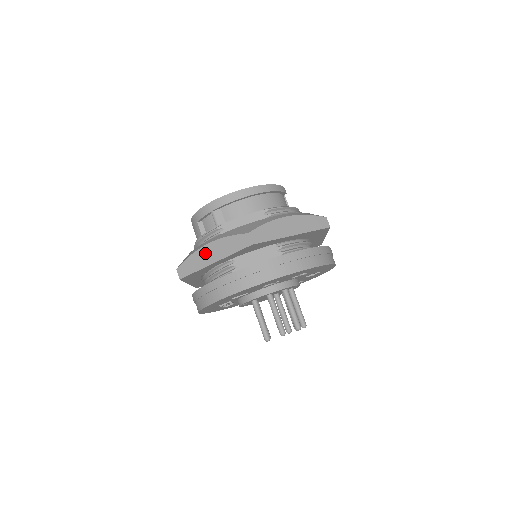
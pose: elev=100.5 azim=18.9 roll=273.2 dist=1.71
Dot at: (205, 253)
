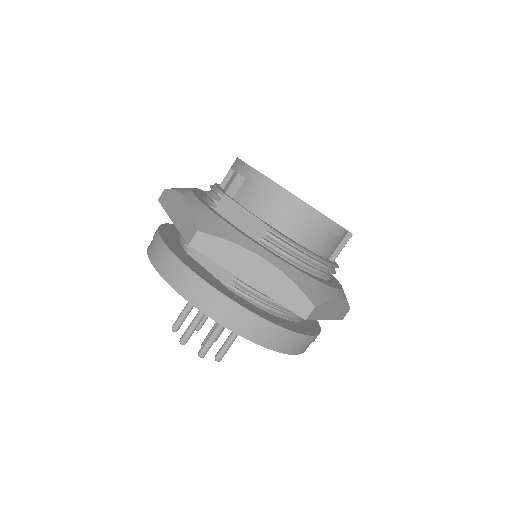
Dot at: (178, 203)
